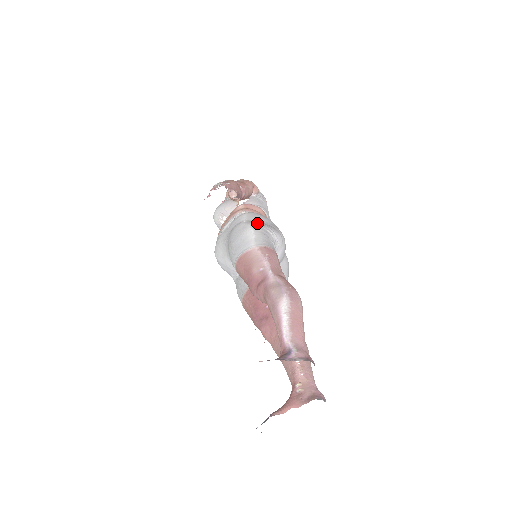
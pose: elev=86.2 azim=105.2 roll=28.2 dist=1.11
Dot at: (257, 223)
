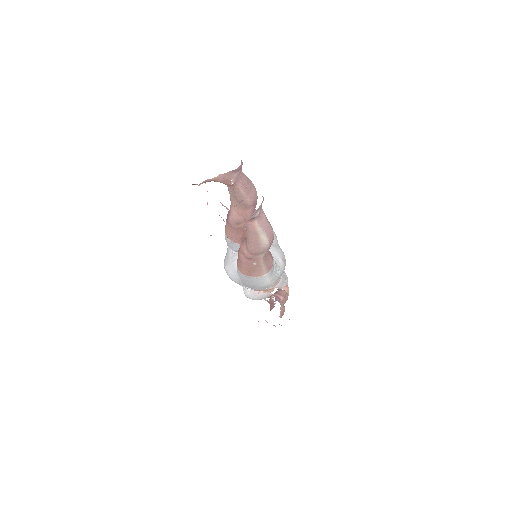
Dot at: occluded
